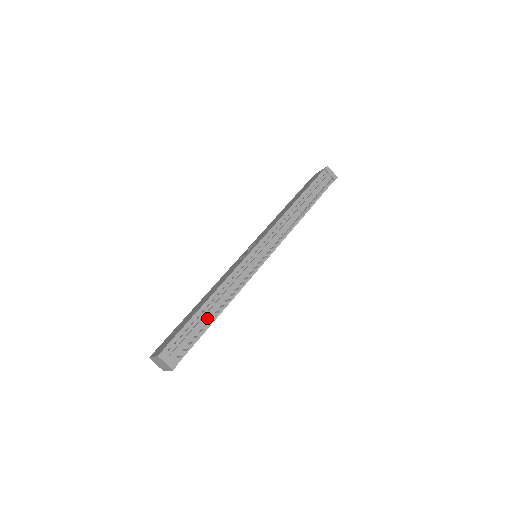
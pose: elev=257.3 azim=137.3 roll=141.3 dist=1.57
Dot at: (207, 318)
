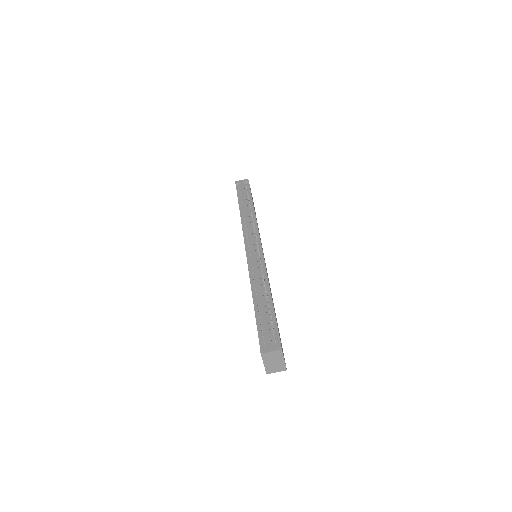
Dot at: (266, 306)
